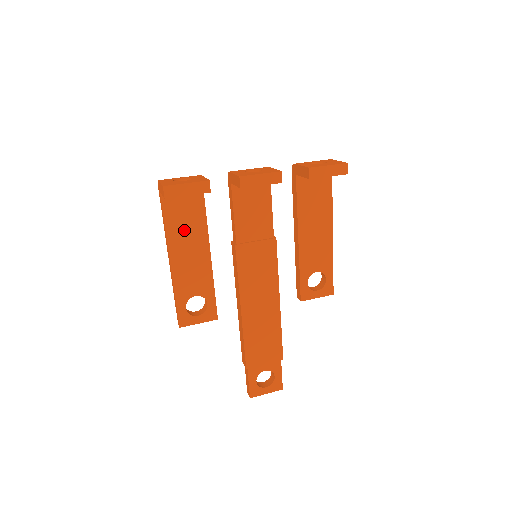
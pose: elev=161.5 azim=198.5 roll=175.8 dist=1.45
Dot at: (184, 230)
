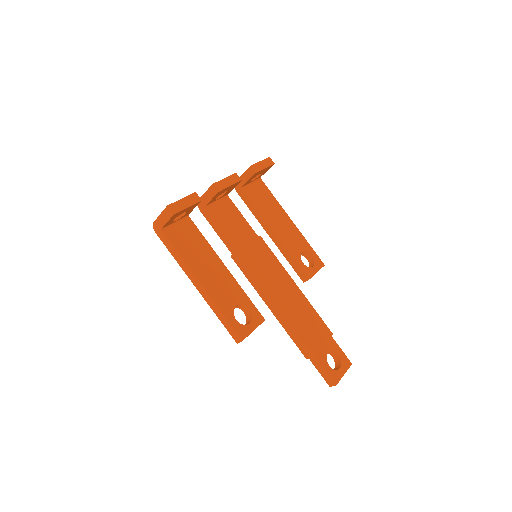
Dot at: (195, 253)
